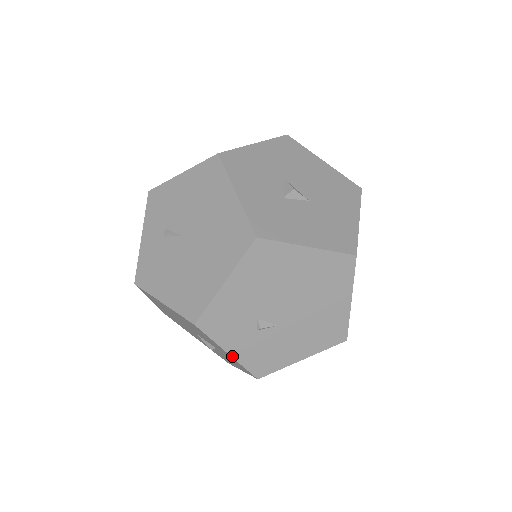
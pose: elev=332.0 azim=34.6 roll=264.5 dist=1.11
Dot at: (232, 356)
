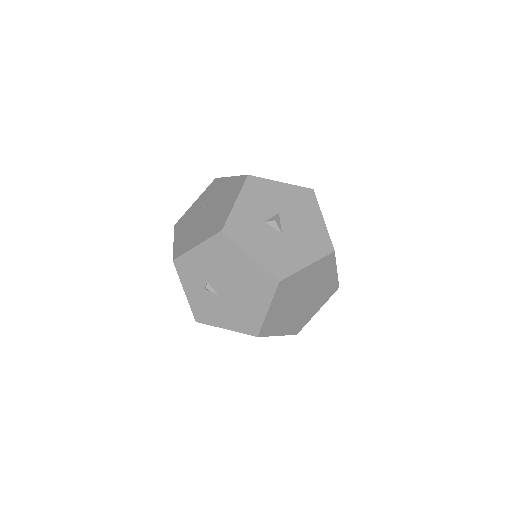
Dot at: (186, 295)
